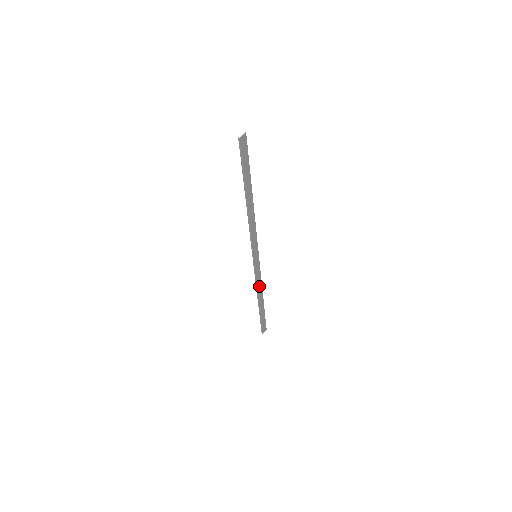
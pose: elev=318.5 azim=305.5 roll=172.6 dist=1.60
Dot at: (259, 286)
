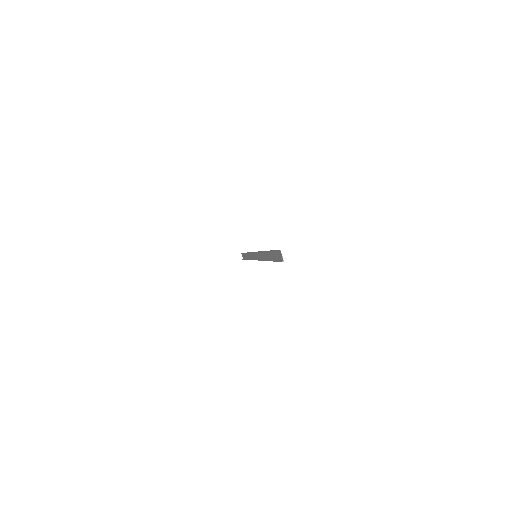
Dot at: (250, 256)
